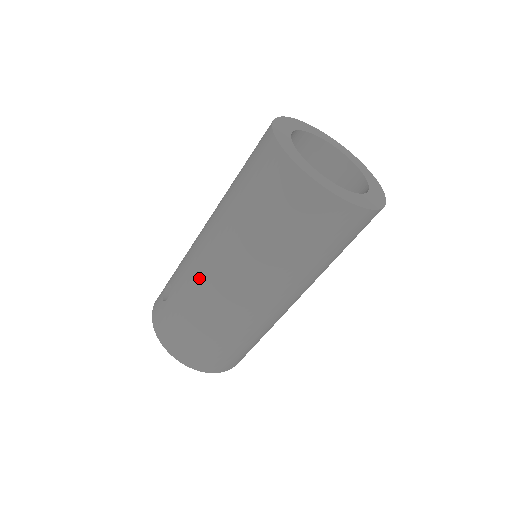
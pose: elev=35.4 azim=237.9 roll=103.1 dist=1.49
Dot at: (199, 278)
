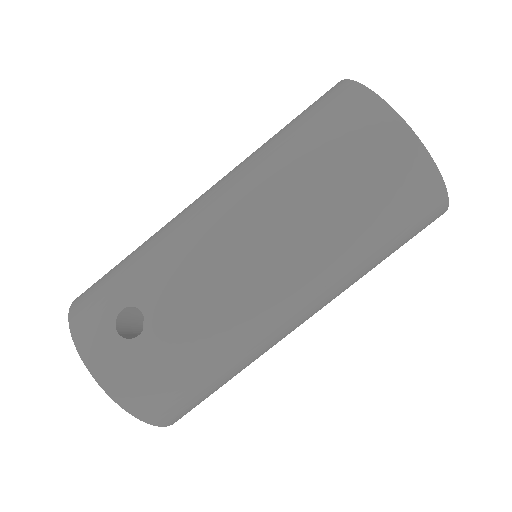
Dot at: (232, 303)
